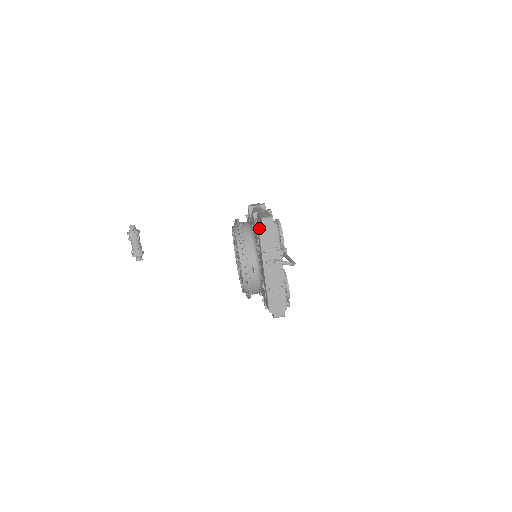
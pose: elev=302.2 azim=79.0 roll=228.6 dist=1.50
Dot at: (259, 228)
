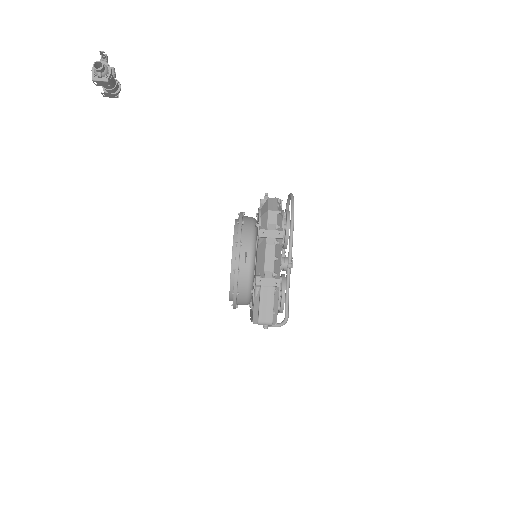
Dot at: (253, 323)
